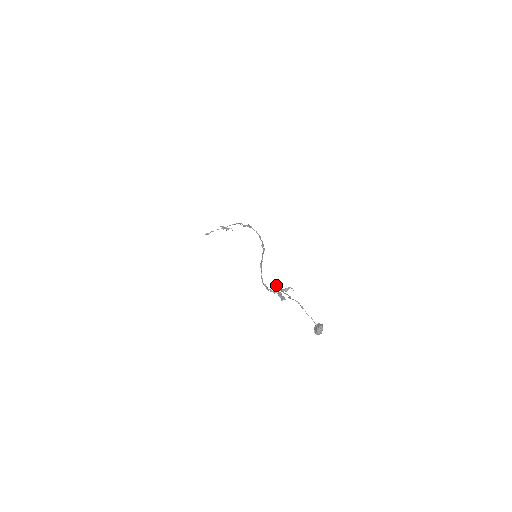
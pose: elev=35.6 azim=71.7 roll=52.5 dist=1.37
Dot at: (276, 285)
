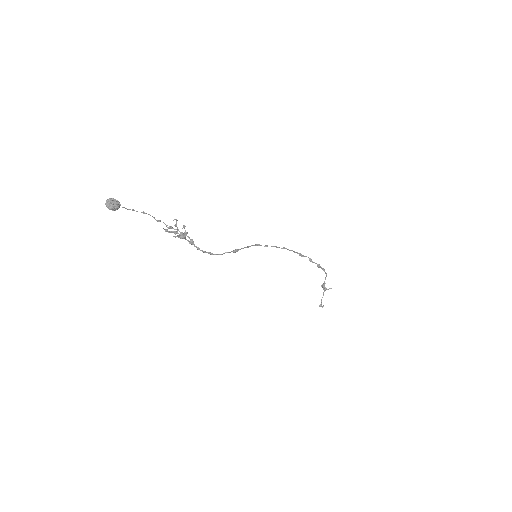
Dot at: occluded
